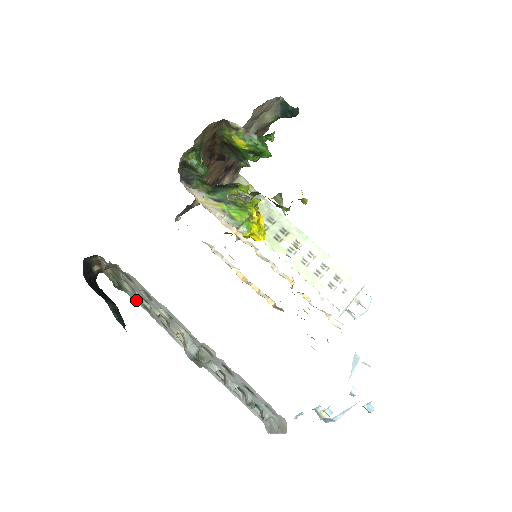
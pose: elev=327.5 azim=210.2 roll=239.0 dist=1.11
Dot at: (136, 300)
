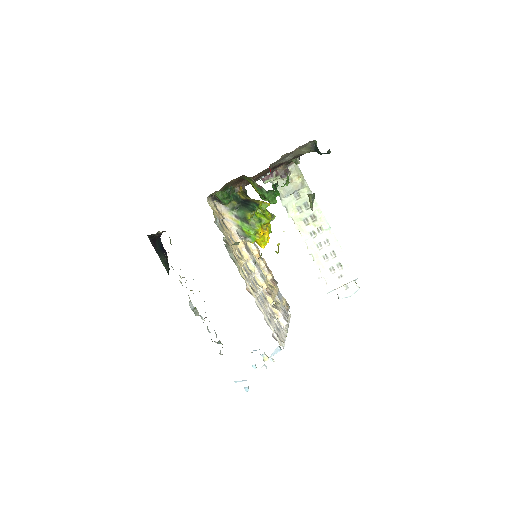
Dot at: occluded
